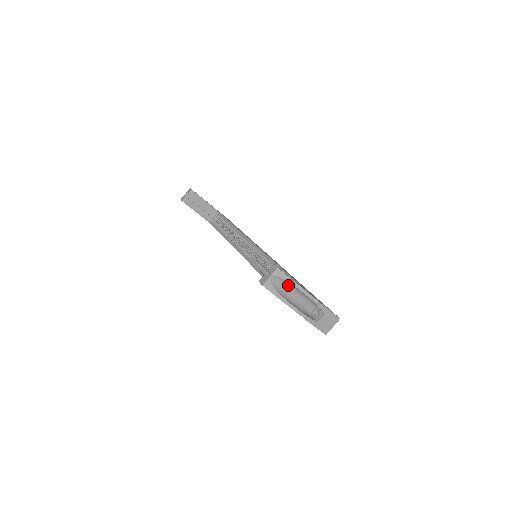
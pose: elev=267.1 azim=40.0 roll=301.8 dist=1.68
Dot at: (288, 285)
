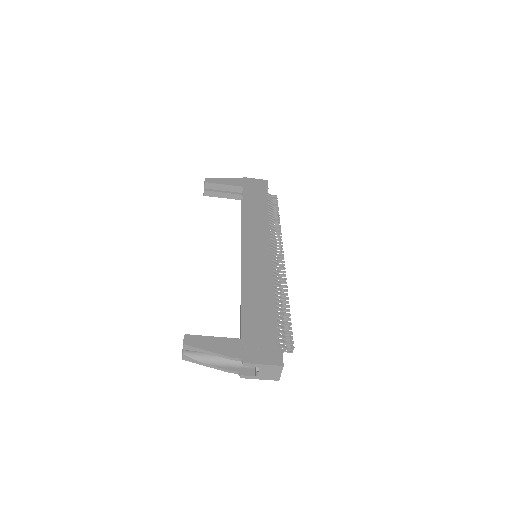
Dot at: occluded
